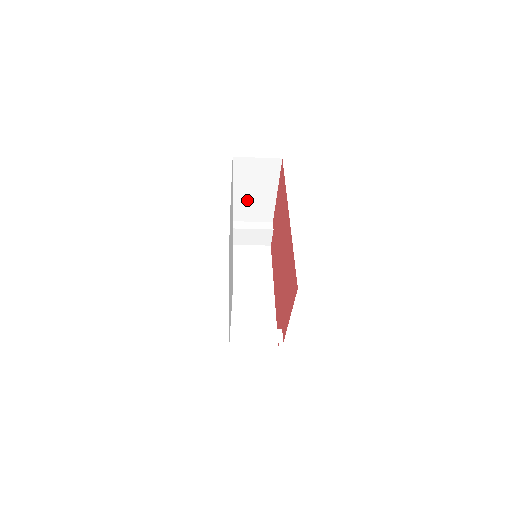
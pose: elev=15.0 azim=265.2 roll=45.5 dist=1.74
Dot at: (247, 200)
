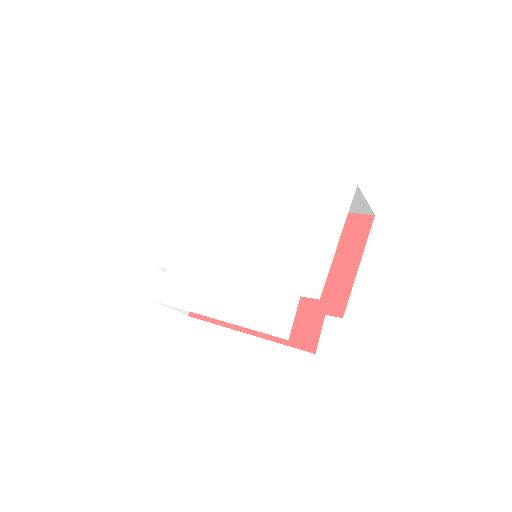
Dot at: occluded
